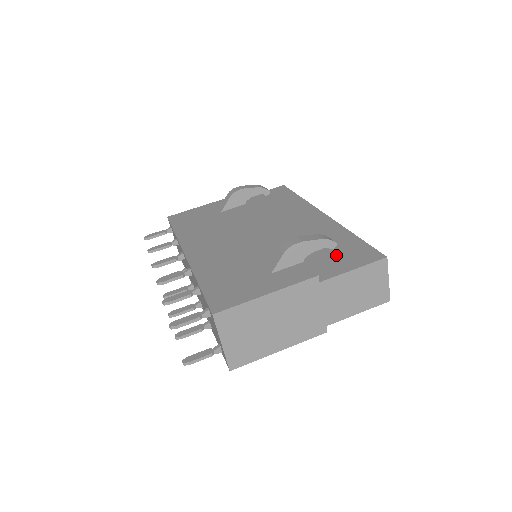
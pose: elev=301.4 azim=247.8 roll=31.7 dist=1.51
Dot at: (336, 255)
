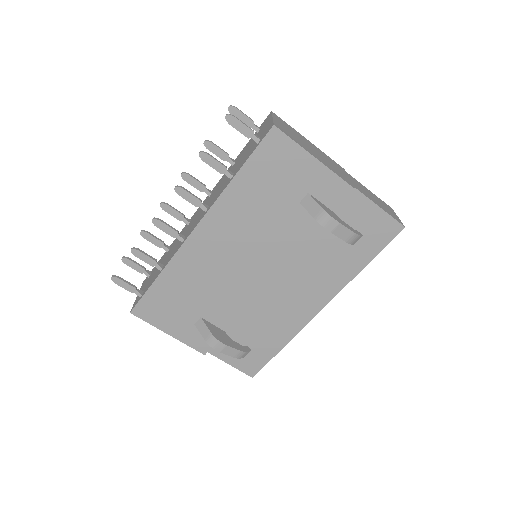
Dot at: occluded
